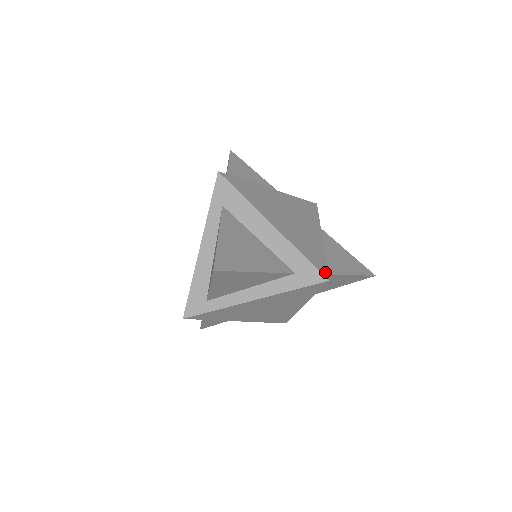
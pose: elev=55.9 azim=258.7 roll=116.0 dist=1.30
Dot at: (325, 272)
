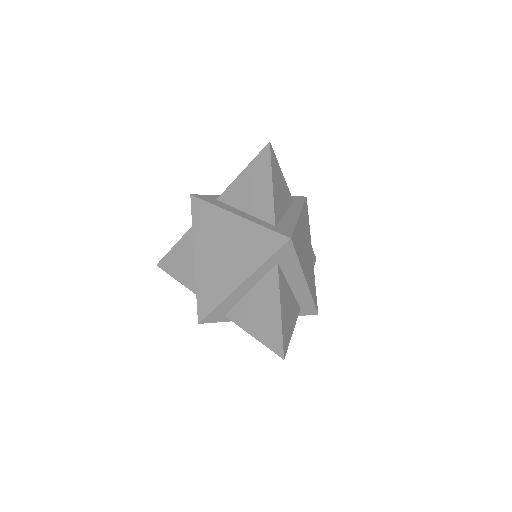
Dot at: (317, 306)
